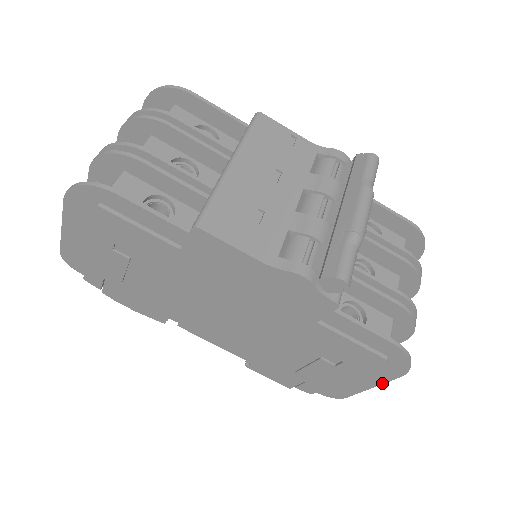
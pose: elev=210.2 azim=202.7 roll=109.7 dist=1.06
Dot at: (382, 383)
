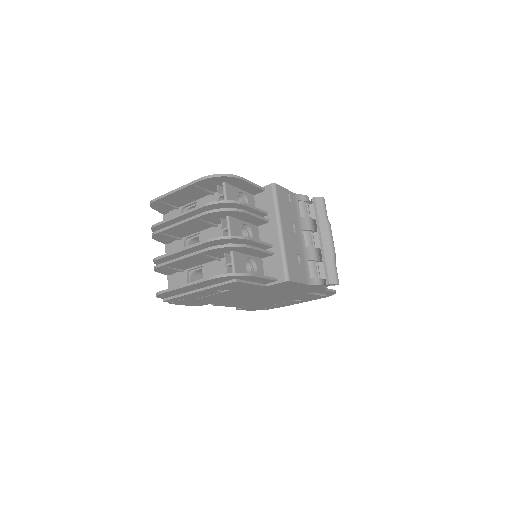
Dot at: occluded
